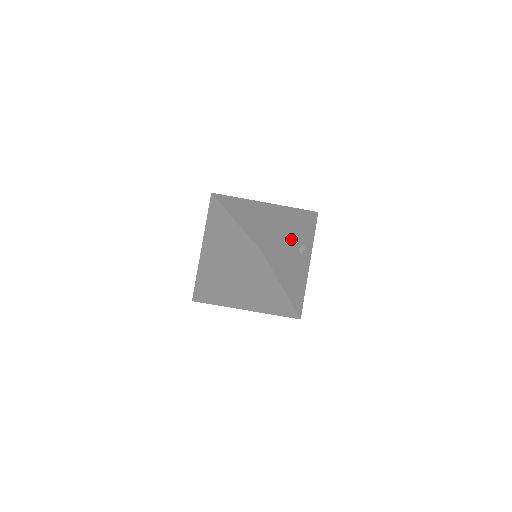
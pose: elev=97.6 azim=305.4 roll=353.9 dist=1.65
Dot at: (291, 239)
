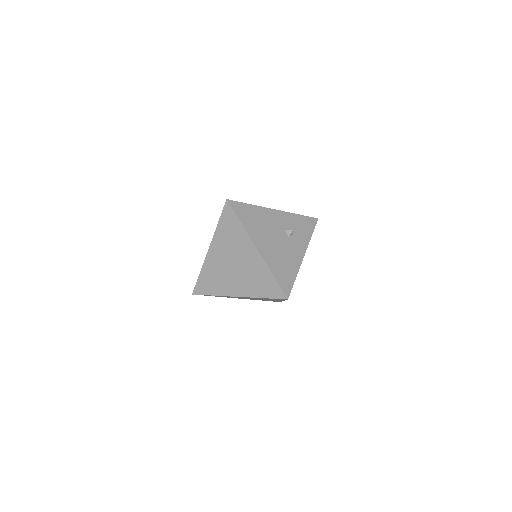
Dot at: (272, 215)
